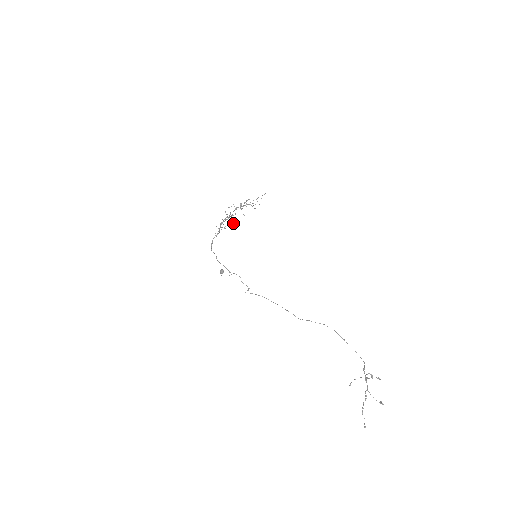
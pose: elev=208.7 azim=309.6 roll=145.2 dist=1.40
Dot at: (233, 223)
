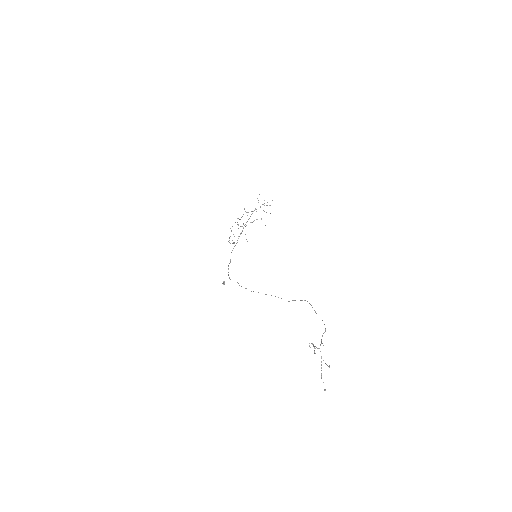
Dot at: occluded
